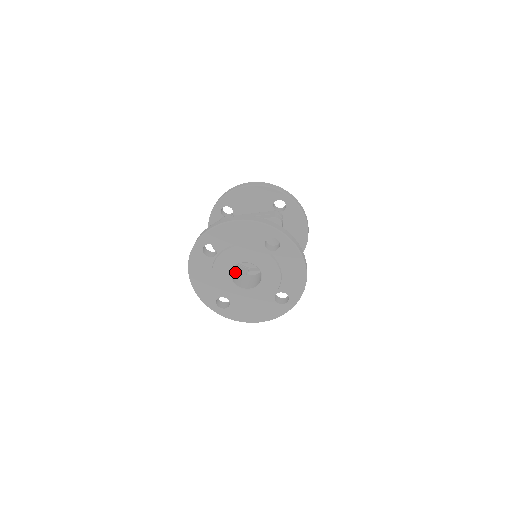
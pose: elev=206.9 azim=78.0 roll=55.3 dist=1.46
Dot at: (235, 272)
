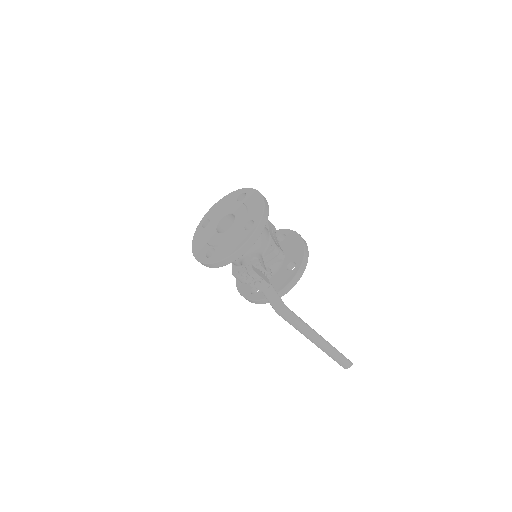
Dot at: occluded
